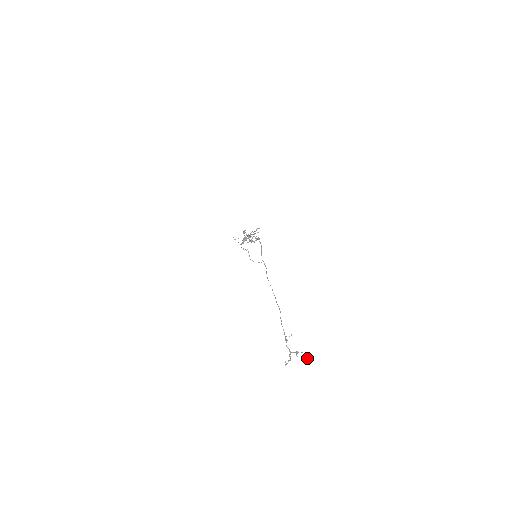
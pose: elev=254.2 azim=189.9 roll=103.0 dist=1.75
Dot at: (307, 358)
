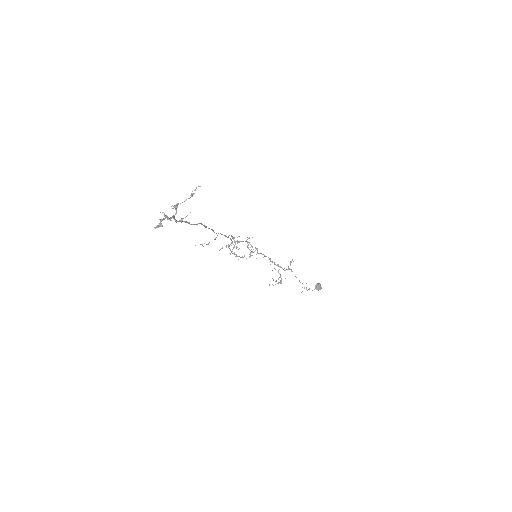
Dot at: (191, 195)
